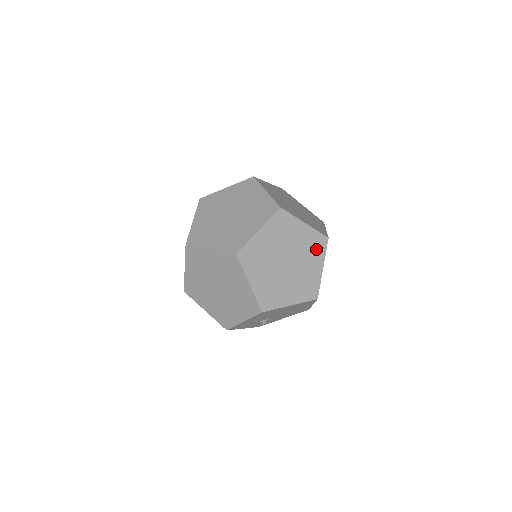
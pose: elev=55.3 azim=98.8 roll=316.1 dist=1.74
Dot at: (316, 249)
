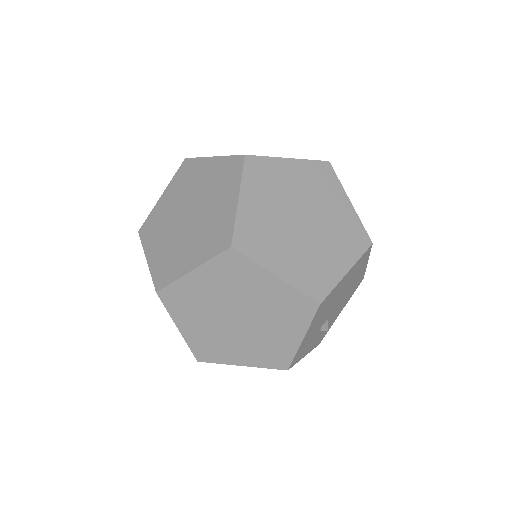
Dot at: (325, 183)
